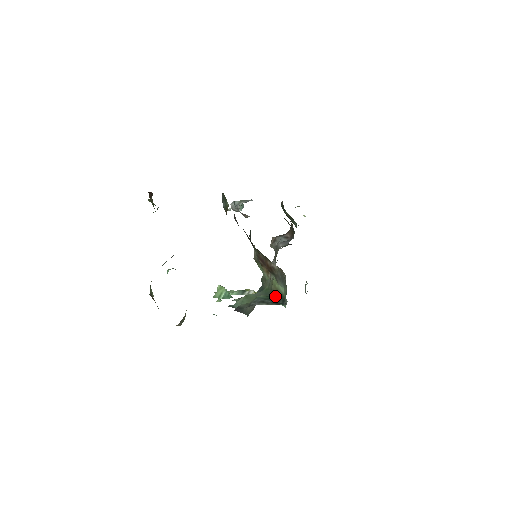
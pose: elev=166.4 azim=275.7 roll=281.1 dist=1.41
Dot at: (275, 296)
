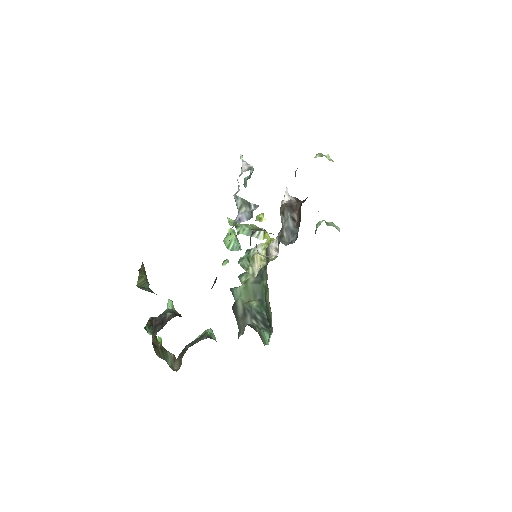
Dot at: (267, 309)
